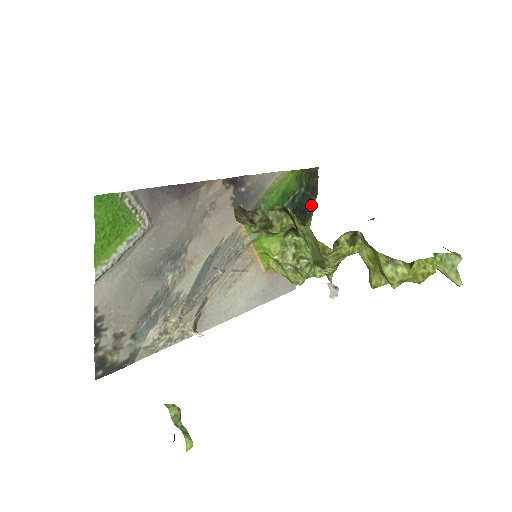
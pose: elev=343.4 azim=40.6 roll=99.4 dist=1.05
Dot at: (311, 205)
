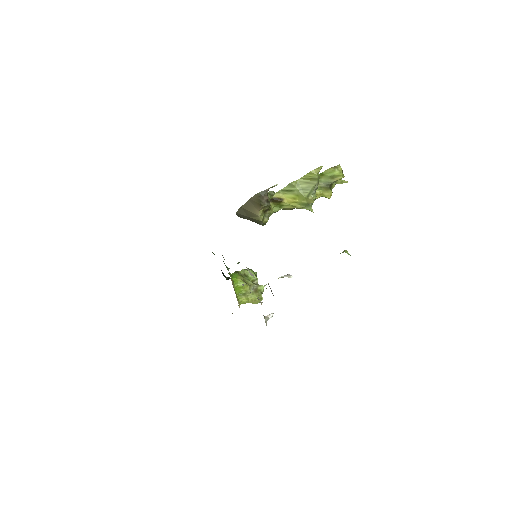
Dot at: occluded
